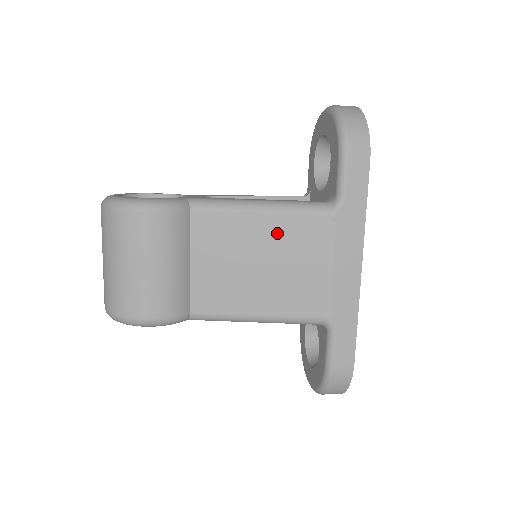
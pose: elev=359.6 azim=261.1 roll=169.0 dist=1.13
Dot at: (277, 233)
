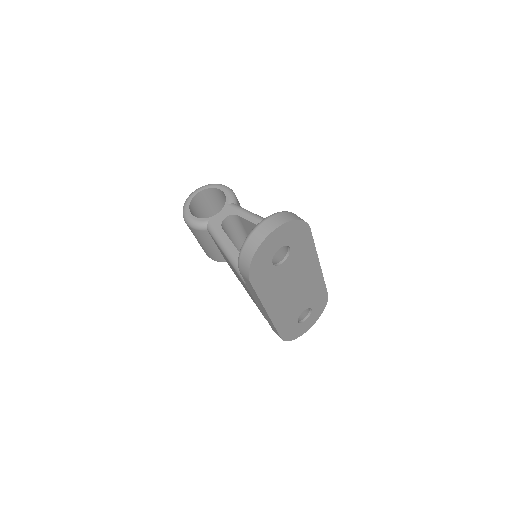
Dot at: occluded
